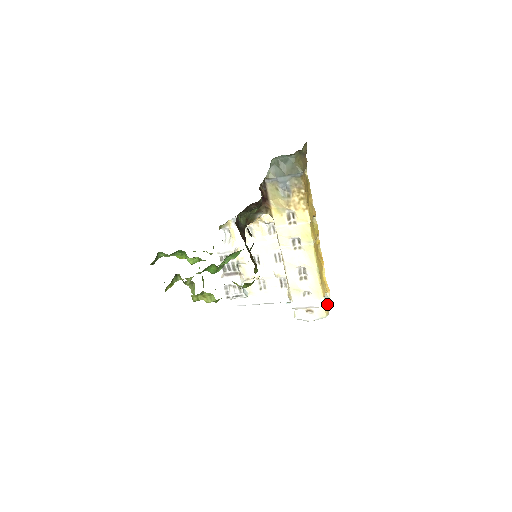
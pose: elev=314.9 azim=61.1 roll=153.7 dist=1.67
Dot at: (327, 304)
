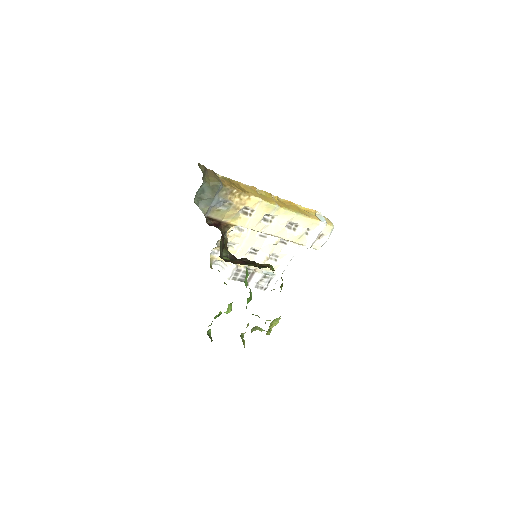
Dot at: occluded
